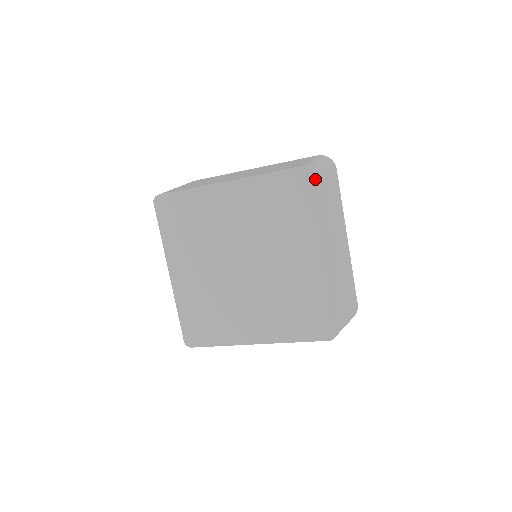
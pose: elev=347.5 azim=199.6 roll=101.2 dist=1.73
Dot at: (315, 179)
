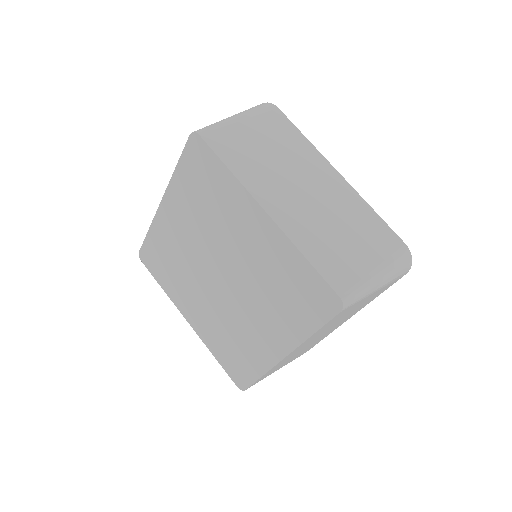
Dot at: (347, 309)
